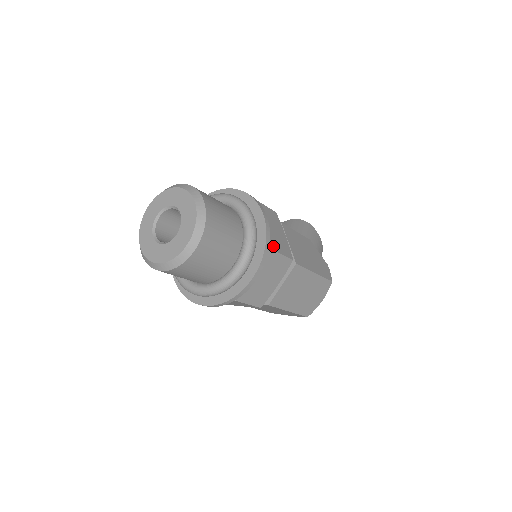
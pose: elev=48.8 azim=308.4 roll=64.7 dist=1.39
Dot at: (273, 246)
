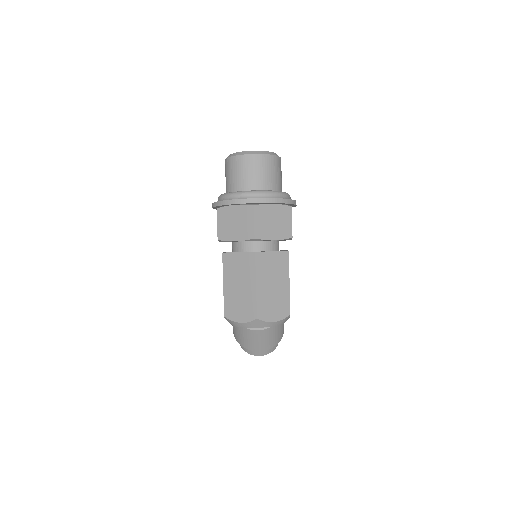
Dot at: (291, 213)
